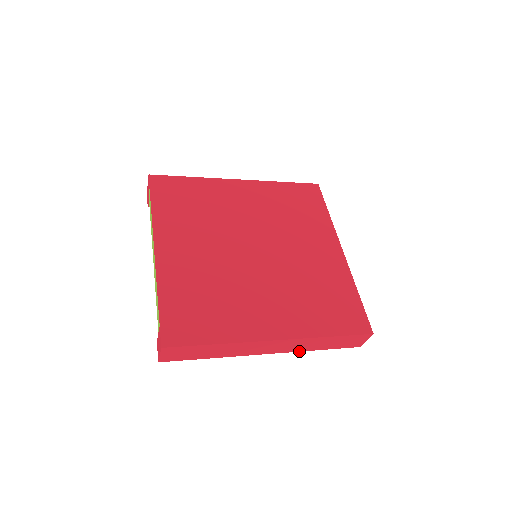
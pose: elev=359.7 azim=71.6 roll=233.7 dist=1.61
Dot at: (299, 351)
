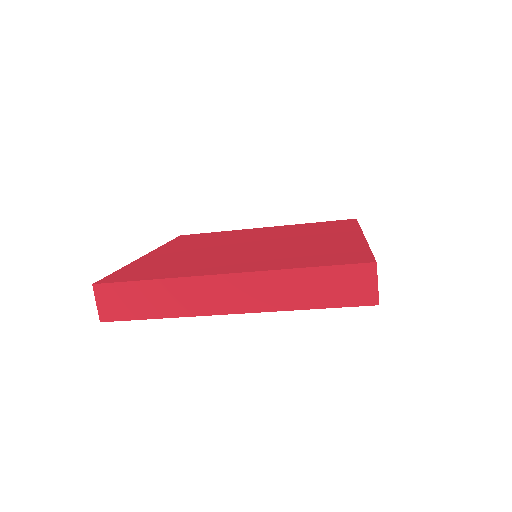
Dot at: (278, 310)
